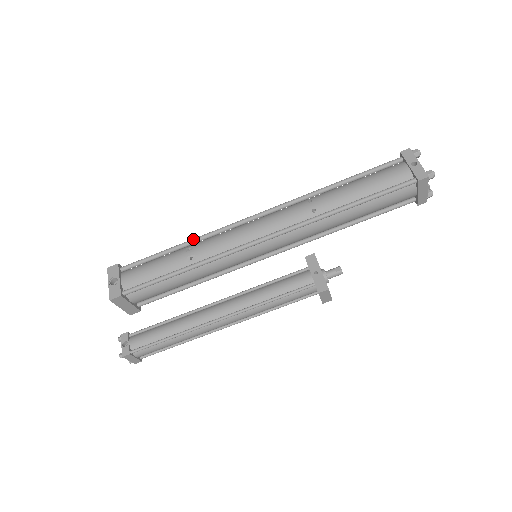
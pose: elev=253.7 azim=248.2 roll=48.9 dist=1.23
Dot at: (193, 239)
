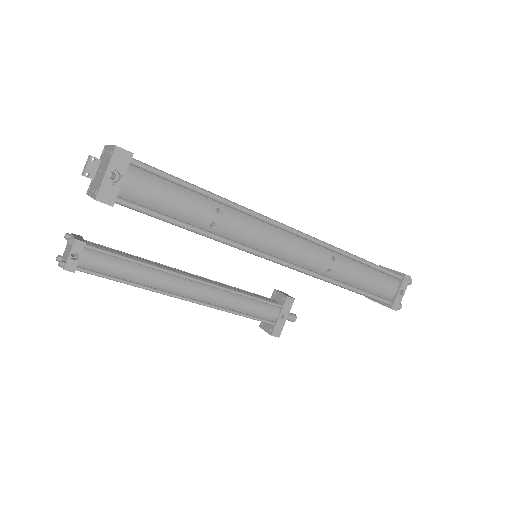
Dot at: (229, 202)
